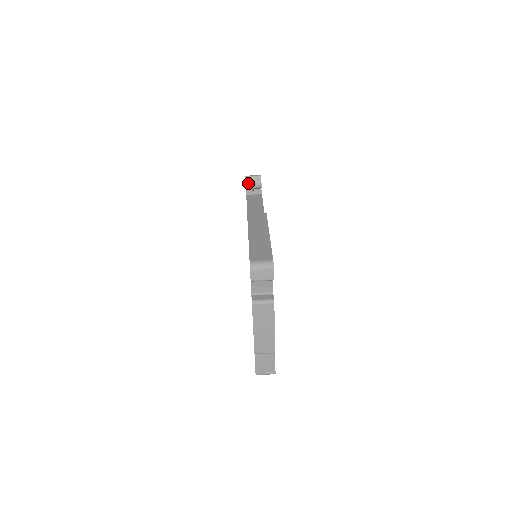
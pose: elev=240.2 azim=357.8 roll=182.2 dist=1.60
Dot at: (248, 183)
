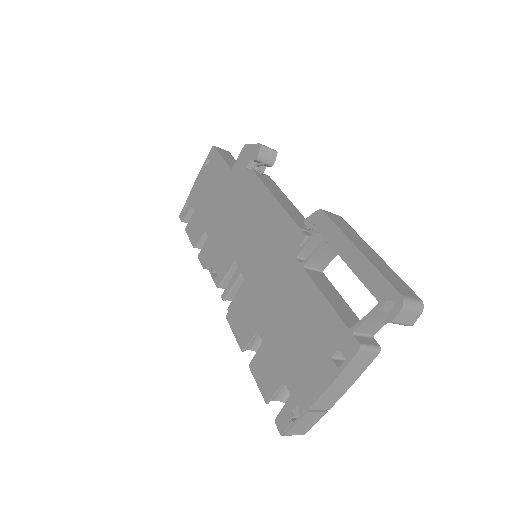
Dot at: (261, 155)
